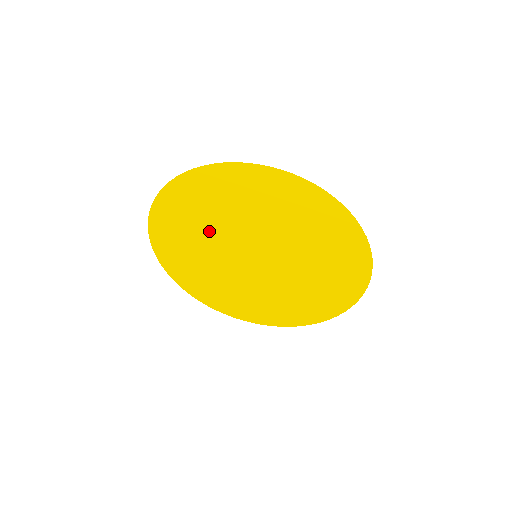
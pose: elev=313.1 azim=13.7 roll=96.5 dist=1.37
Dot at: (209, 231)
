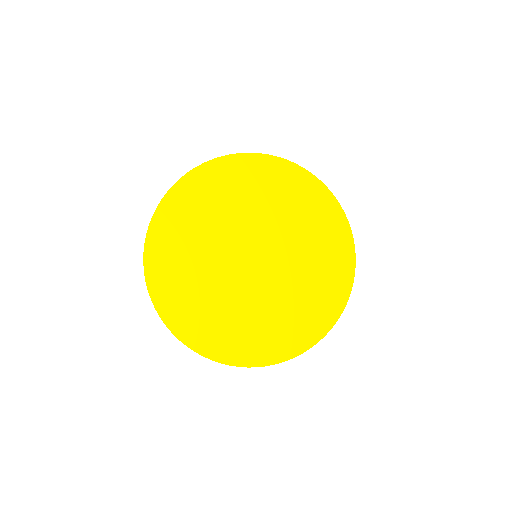
Dot at: (230, 214)
